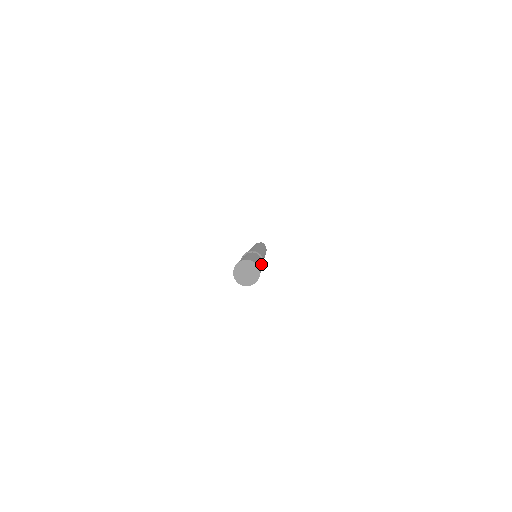
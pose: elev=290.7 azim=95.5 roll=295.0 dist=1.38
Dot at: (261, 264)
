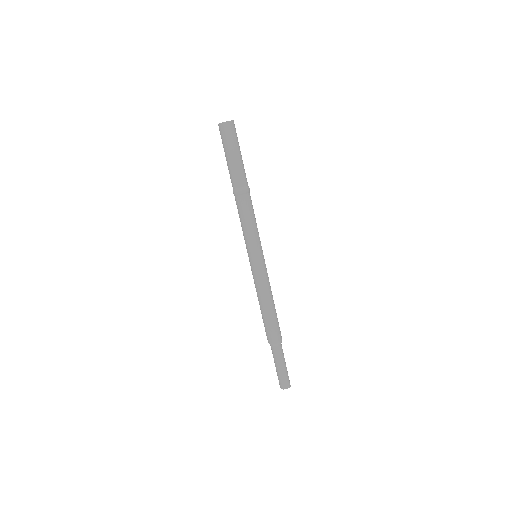
Dot at: occluded
